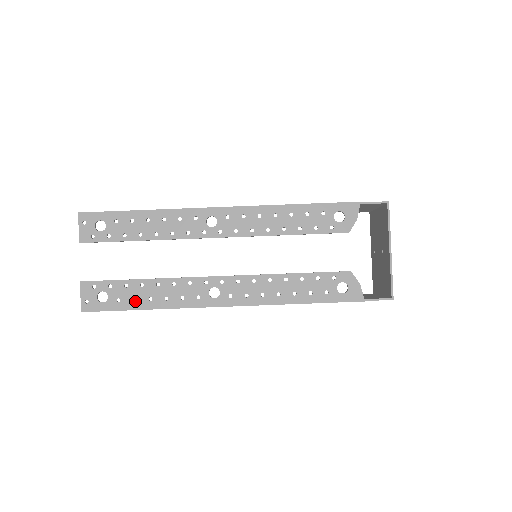
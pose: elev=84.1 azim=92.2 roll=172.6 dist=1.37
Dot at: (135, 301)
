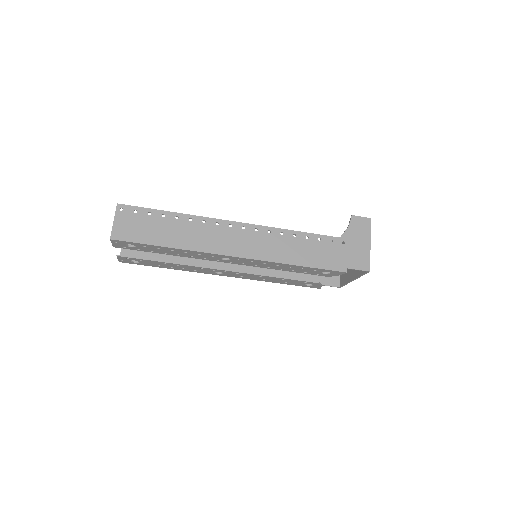
Dot at: (160, 266)
